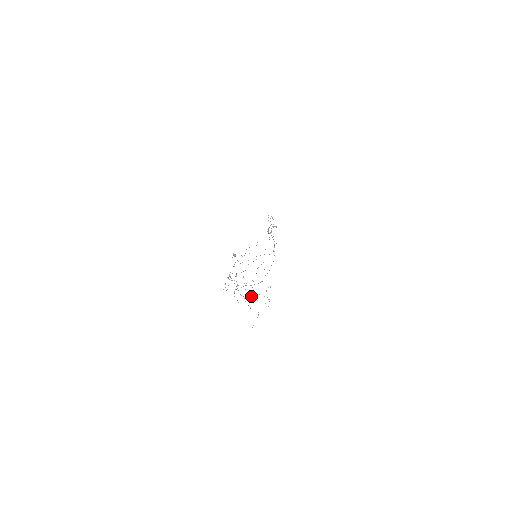
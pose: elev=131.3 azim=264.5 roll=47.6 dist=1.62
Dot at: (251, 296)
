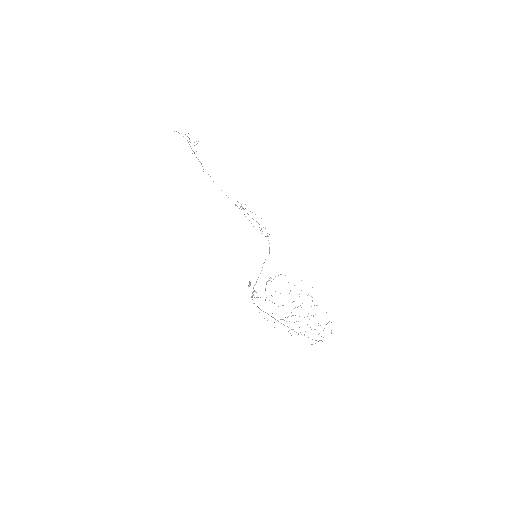
Dot at: occluded
